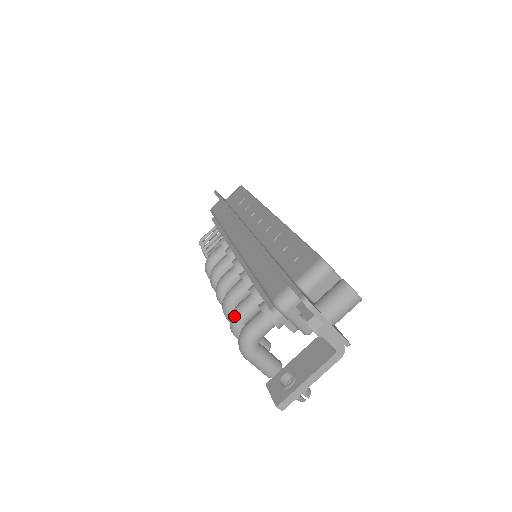
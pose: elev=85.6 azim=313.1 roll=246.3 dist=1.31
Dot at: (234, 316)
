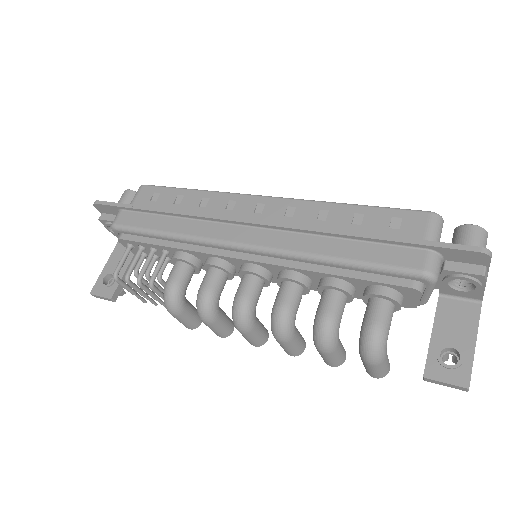
Dot at: (329, 325)
